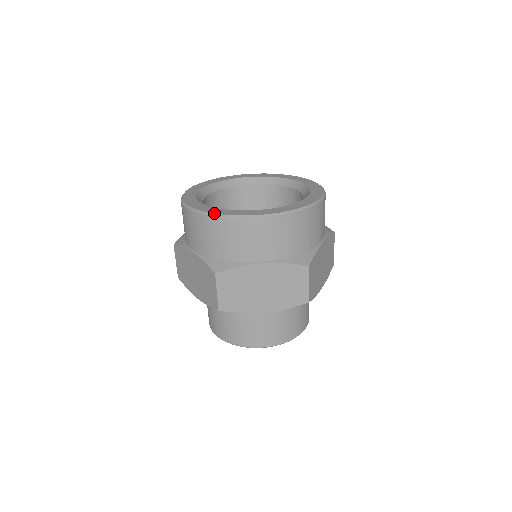
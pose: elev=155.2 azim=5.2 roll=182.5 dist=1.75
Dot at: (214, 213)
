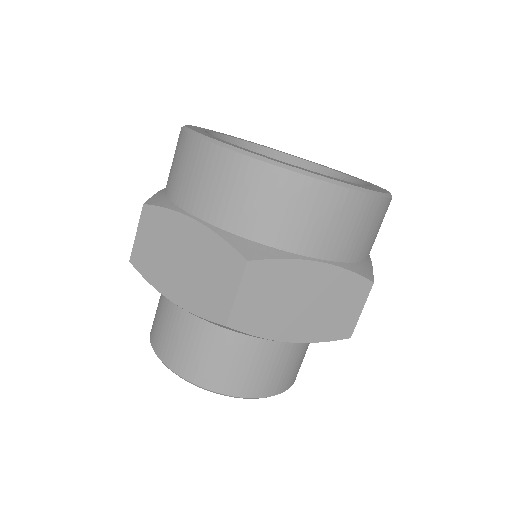
Dot at: occluded
